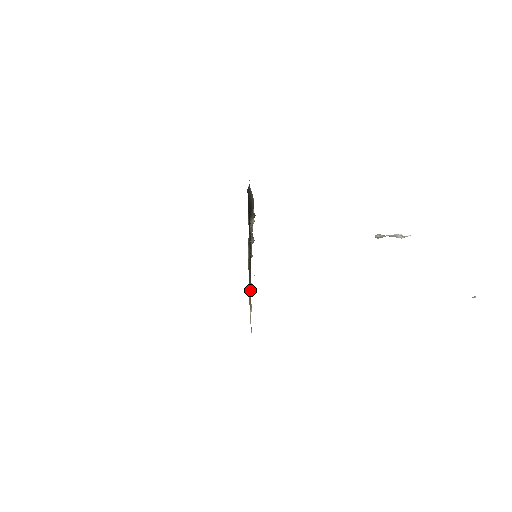
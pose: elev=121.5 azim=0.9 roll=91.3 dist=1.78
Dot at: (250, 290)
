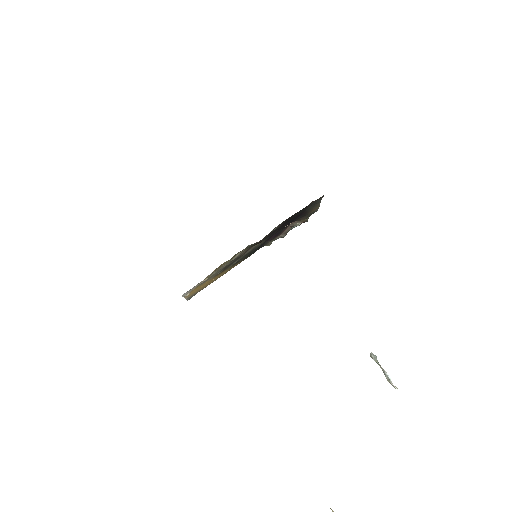
Dot at: (225, 271)
